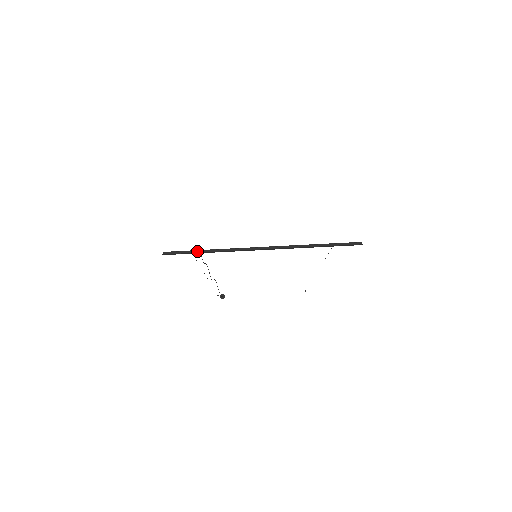
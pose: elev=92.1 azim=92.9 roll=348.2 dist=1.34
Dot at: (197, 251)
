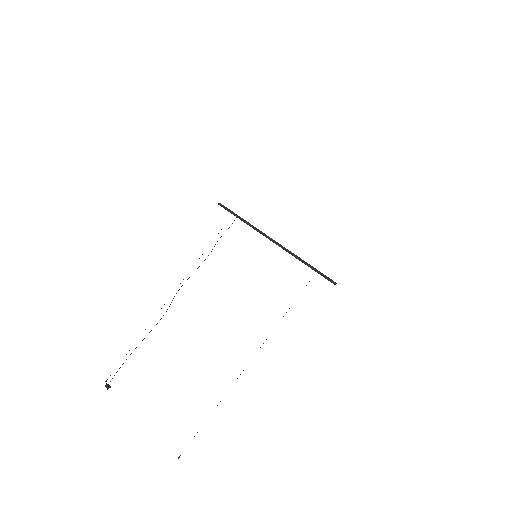
Dot at: (237, 215)
